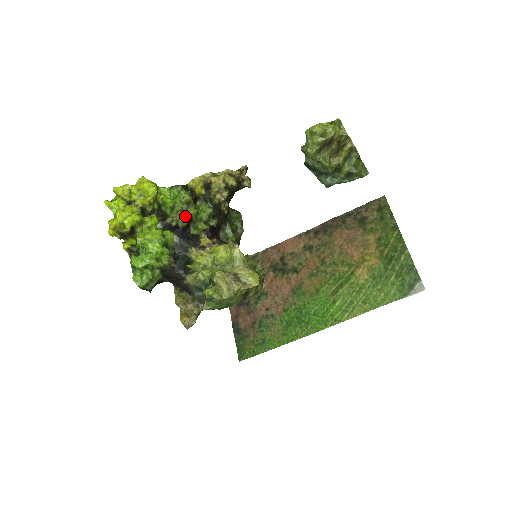
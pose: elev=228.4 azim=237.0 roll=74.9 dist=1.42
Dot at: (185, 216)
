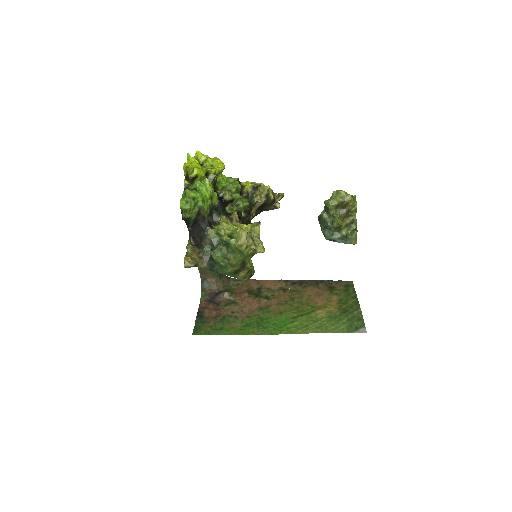
Dot at: (231, 194)
